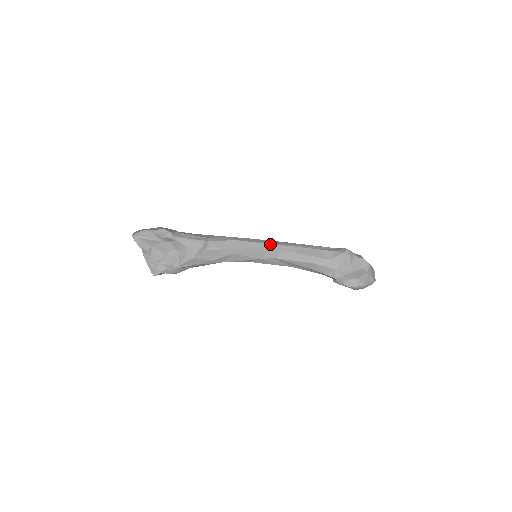
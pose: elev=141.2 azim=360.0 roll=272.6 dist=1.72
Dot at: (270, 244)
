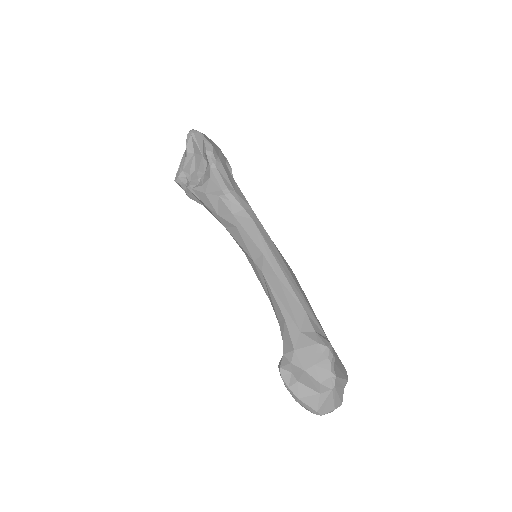
Dot at: (273, 256)
